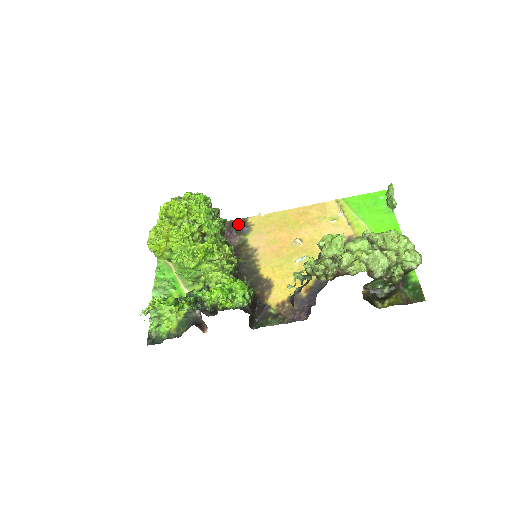
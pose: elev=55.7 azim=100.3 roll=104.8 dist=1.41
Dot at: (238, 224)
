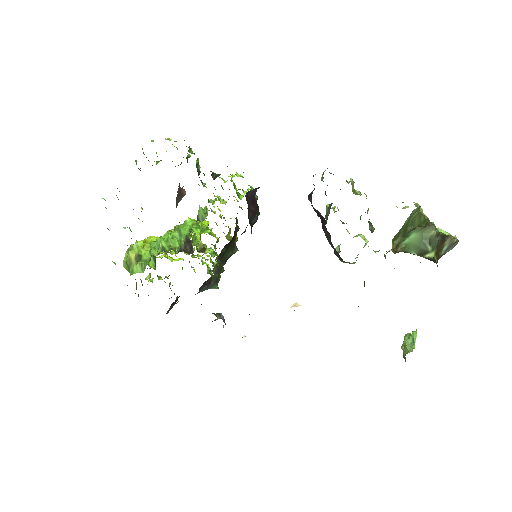
Dot at: (220, 315)
